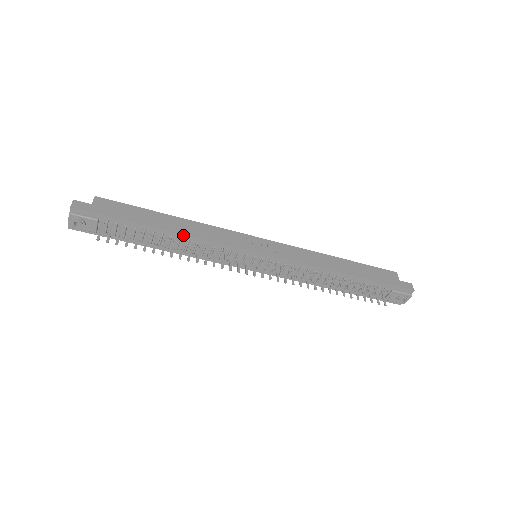
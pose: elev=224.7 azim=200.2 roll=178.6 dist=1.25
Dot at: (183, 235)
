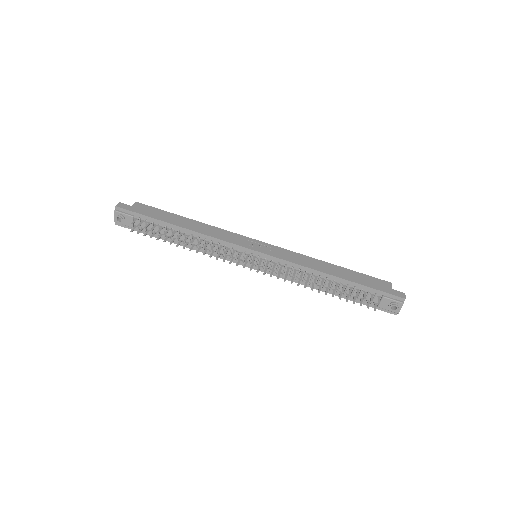
Dot at: (194, 232)
